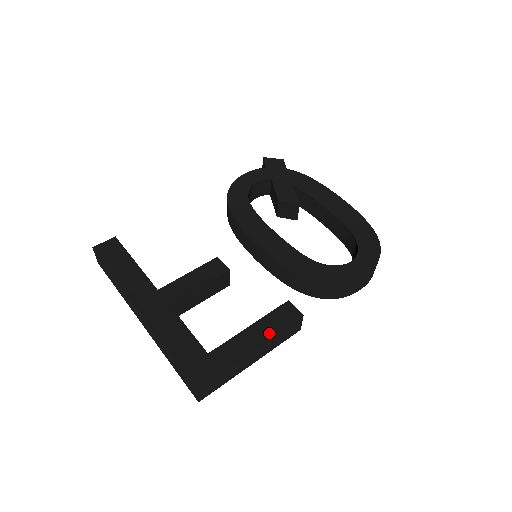
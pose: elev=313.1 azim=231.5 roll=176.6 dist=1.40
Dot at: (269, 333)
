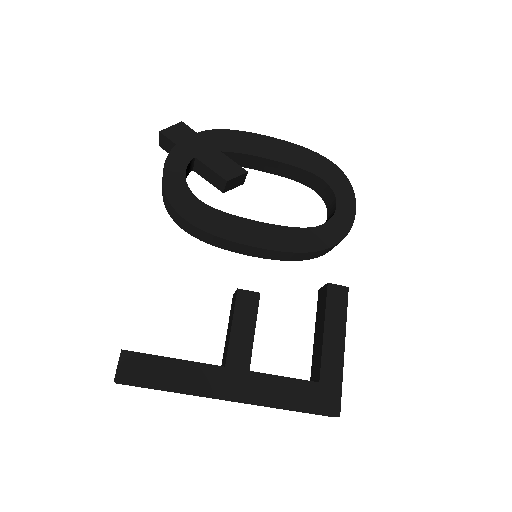
Dot at: (341, 325)
